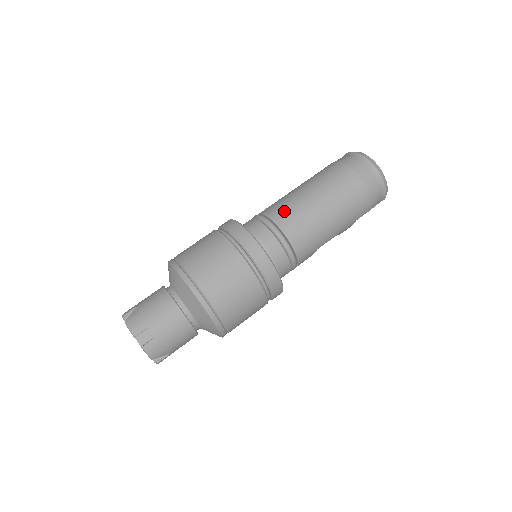
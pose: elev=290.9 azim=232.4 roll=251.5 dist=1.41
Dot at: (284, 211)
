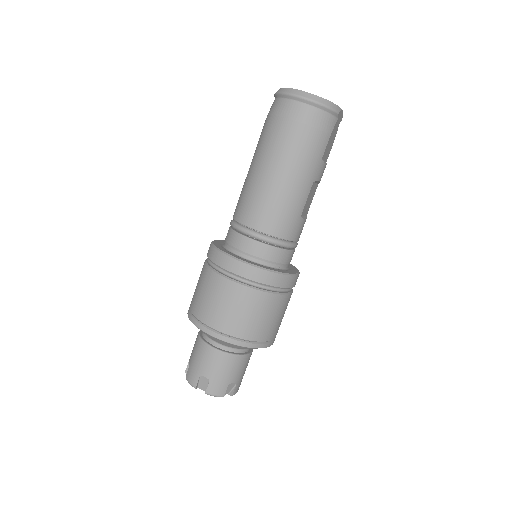
Dot at: (243, 206)
